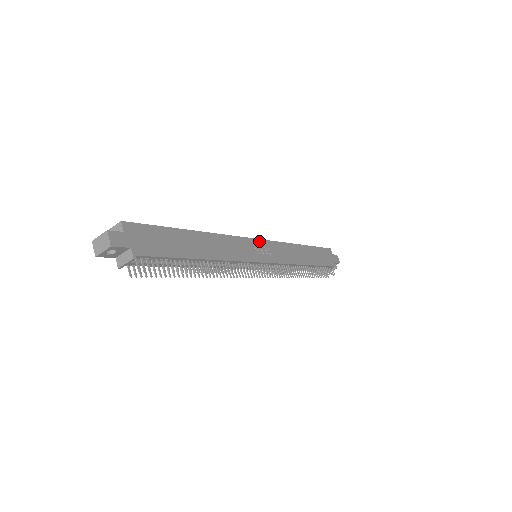
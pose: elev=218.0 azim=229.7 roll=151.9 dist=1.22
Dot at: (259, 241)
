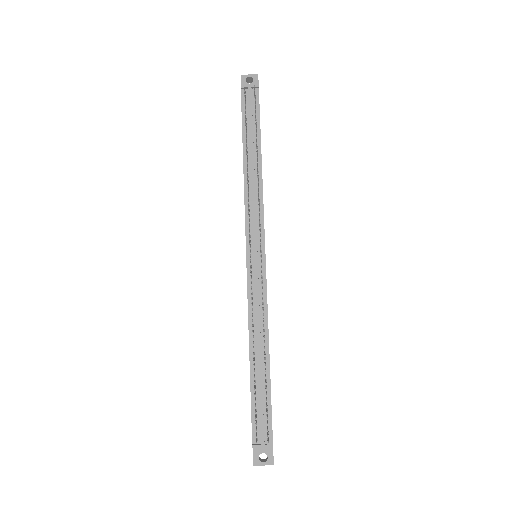
Dot at: occluded
